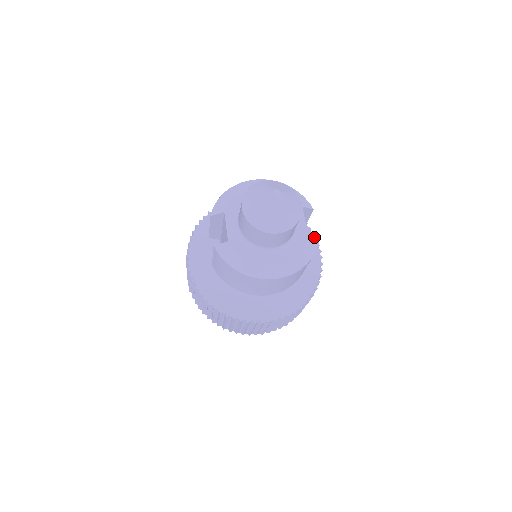
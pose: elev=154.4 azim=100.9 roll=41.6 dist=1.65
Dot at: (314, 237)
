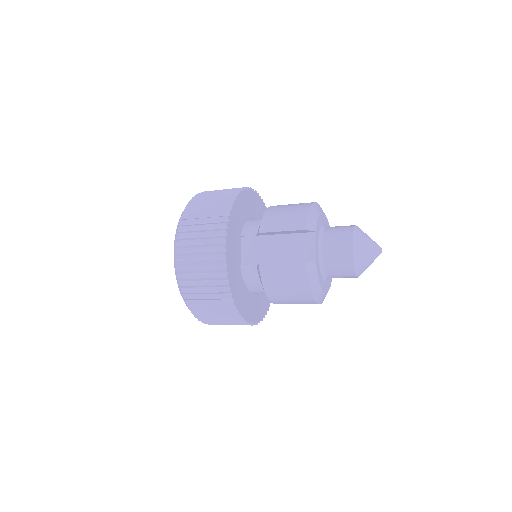
Dot at: occluded
